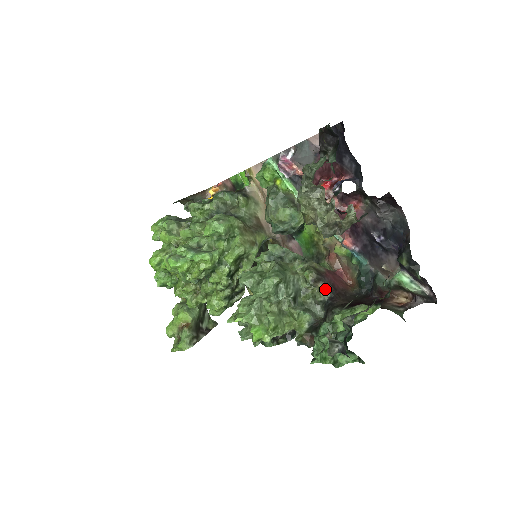
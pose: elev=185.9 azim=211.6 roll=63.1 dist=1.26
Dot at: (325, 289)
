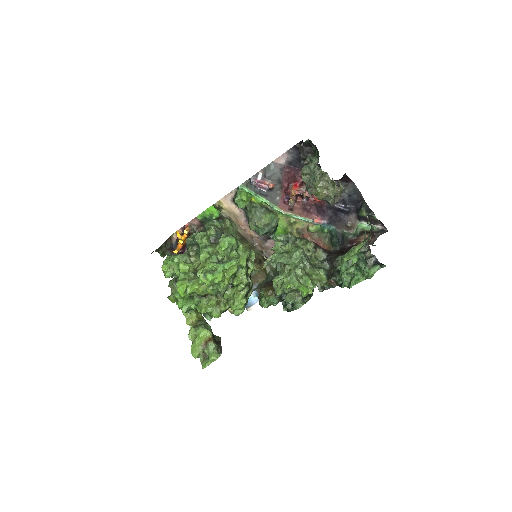
Dot at: (322, 251)
